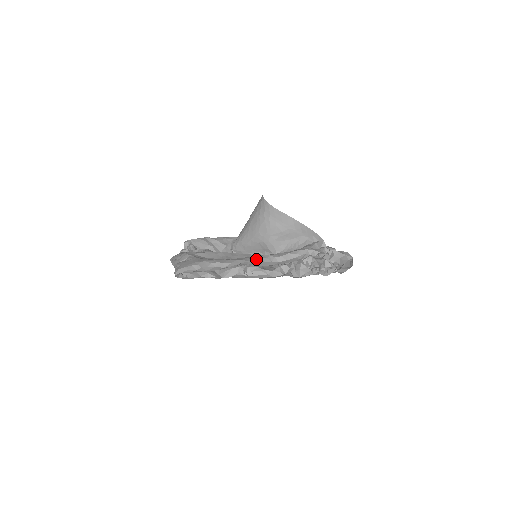
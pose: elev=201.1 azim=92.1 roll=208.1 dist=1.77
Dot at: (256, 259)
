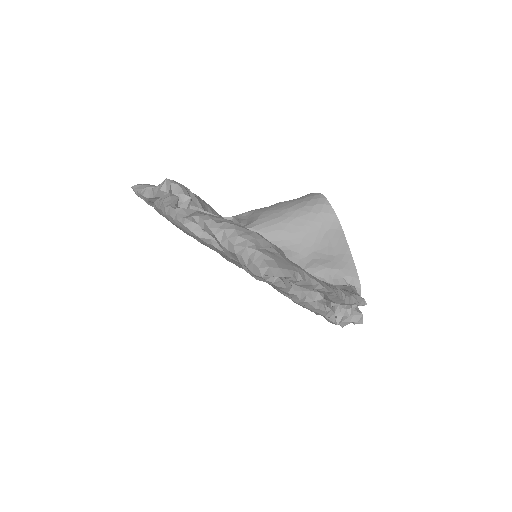
Dot at: (337, 291)
